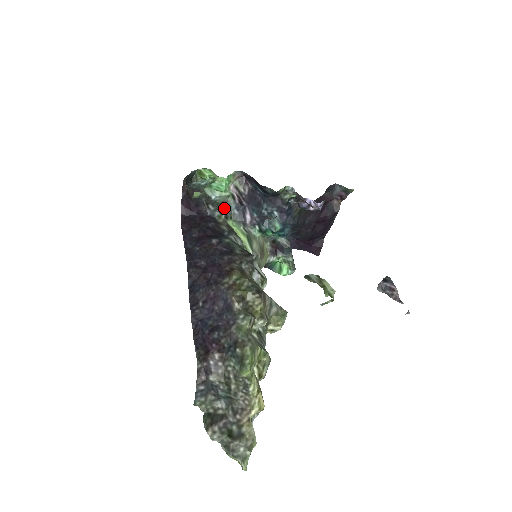
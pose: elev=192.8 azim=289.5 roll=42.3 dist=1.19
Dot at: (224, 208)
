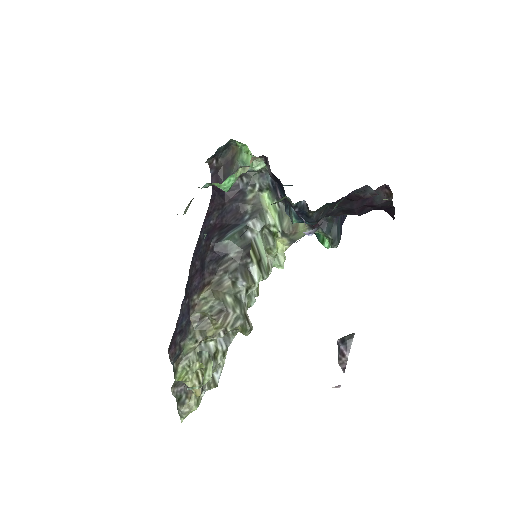
Dot at: (260, 178)
